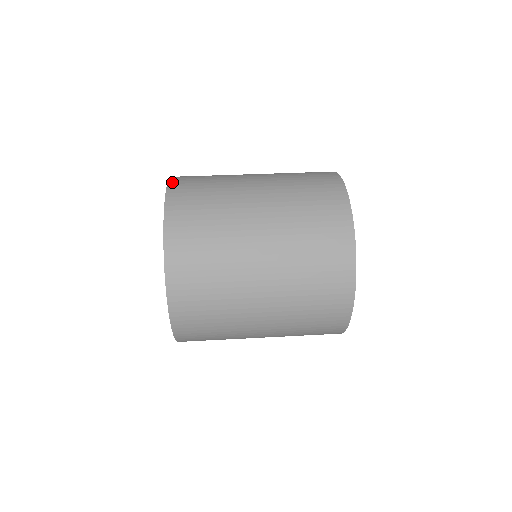
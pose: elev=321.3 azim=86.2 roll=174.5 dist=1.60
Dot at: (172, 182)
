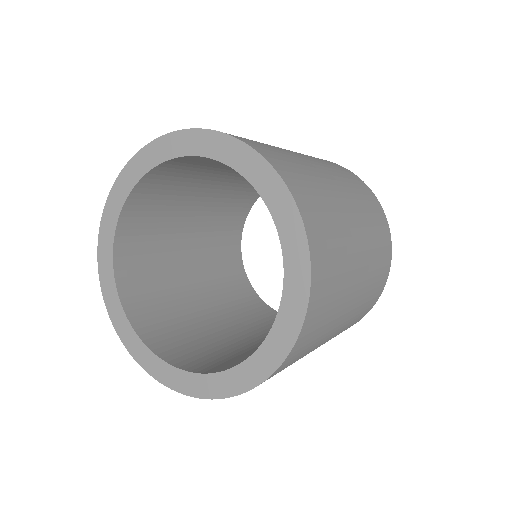
Dot at: (204, 129)
